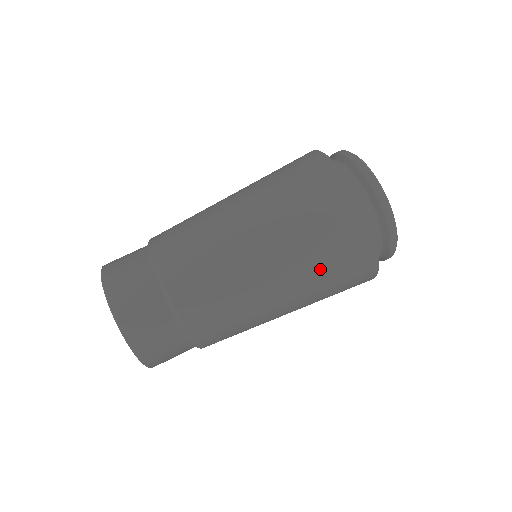
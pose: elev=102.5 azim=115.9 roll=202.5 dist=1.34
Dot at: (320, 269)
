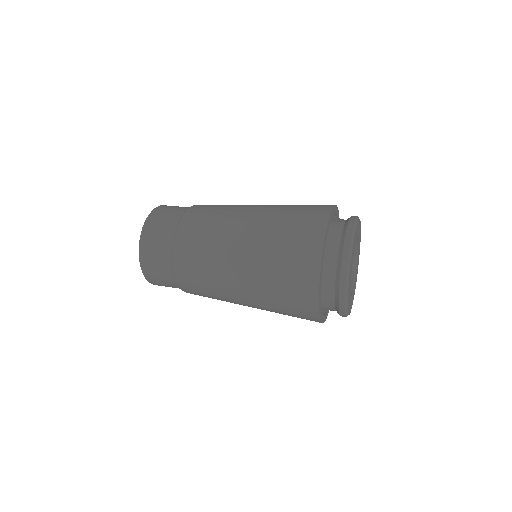
Dot at: (276, 238)
